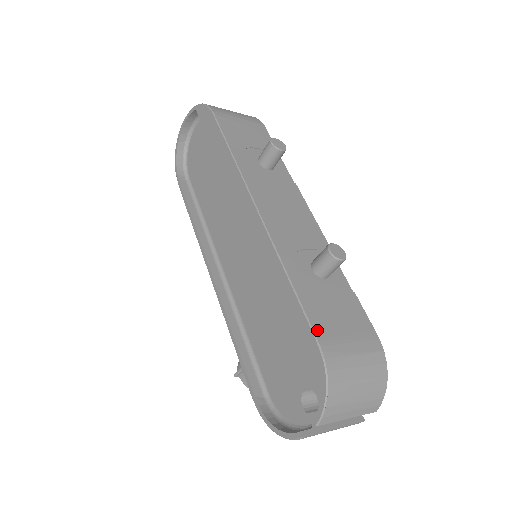
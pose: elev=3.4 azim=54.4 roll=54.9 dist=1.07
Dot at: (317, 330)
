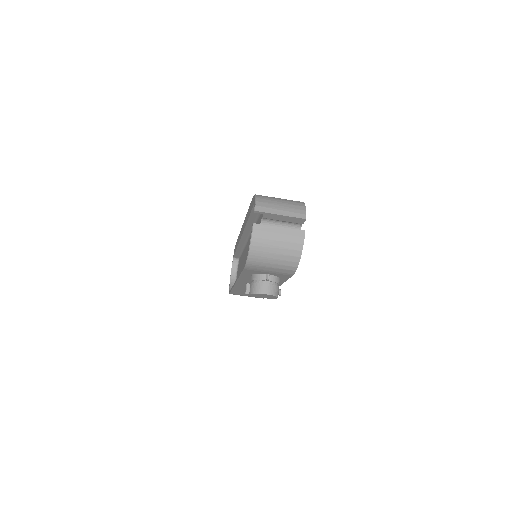
Dot at: occluded
